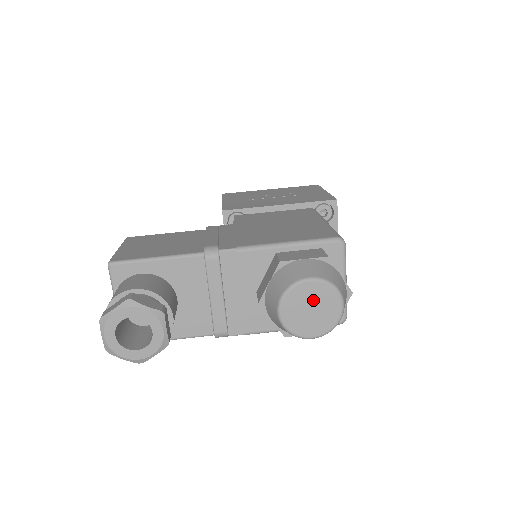
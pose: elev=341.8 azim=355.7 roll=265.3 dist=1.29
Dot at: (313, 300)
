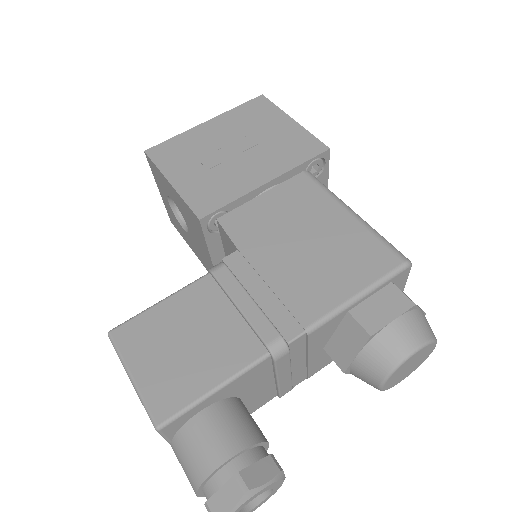
Dot at: (413, 361)
